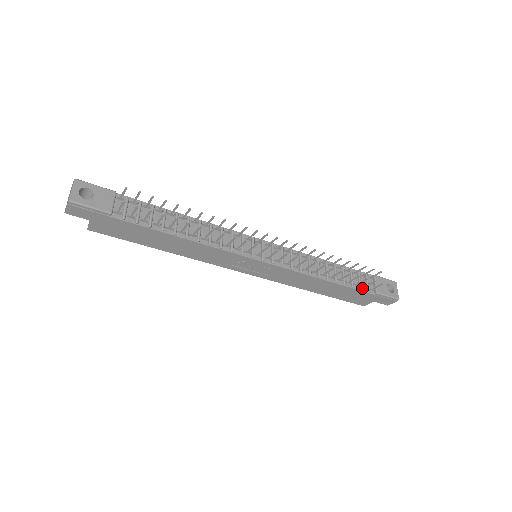
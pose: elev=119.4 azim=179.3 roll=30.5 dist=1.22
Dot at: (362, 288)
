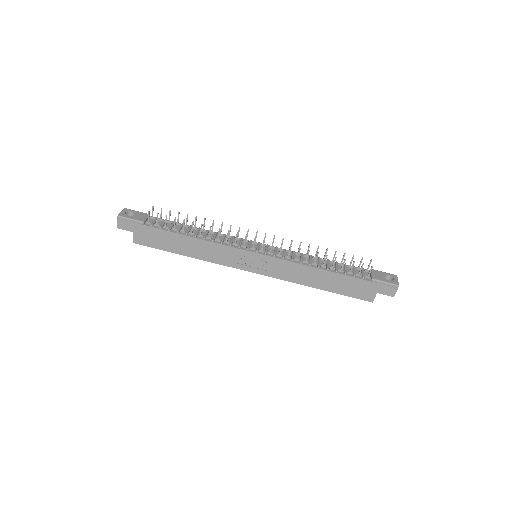
Dot at: (357, 276)
